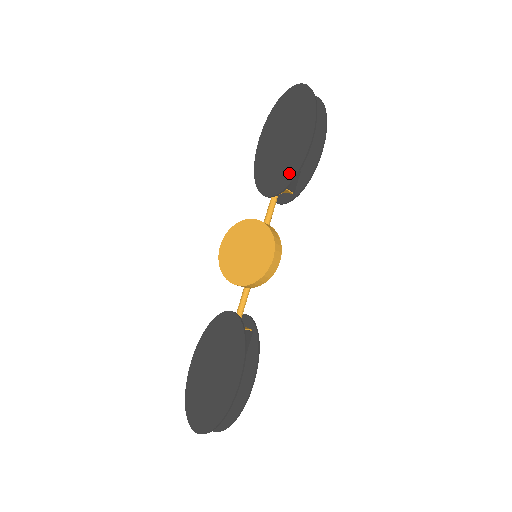
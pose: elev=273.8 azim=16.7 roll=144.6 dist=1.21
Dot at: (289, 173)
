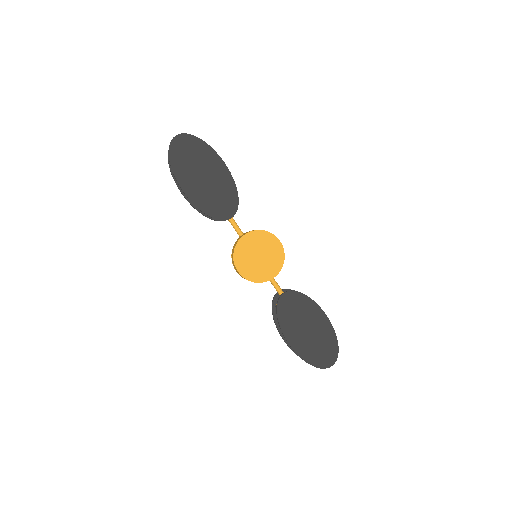
Dot at: (232, 193)
